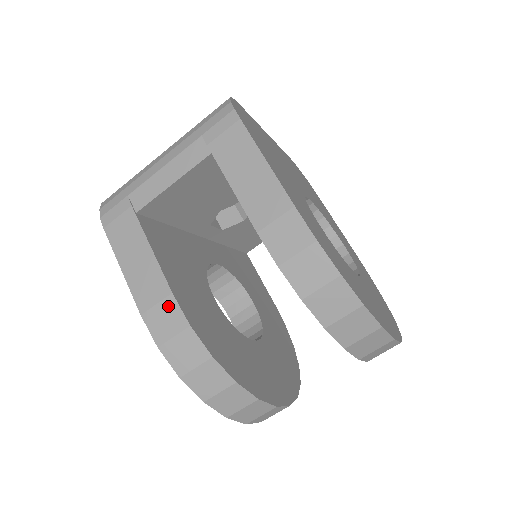
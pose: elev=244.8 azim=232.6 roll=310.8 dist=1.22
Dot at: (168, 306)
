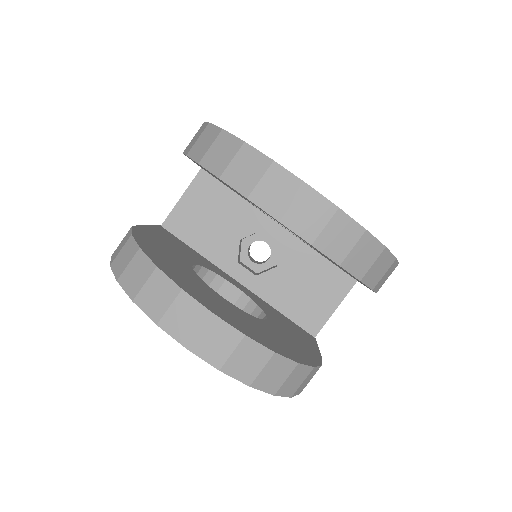
Dot at: occluded
